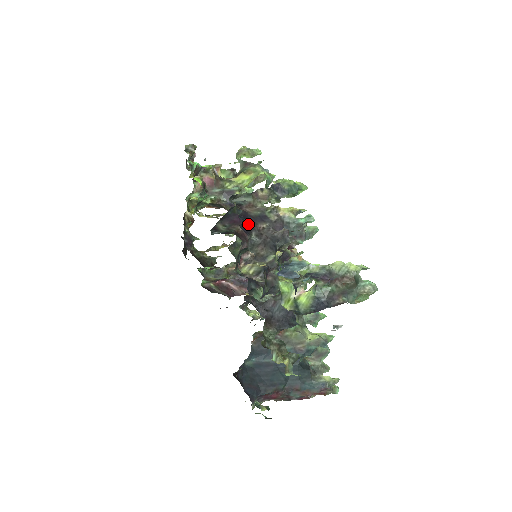
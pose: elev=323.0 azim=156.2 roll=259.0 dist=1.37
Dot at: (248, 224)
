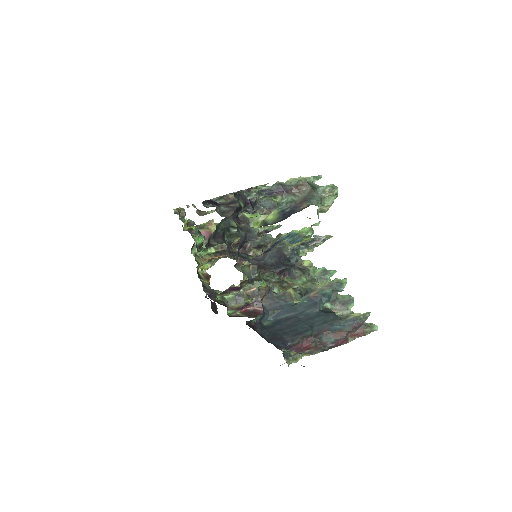
Dot at: (216, 203)
